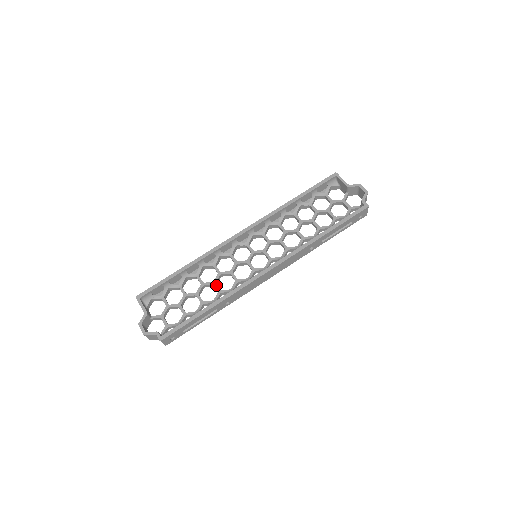
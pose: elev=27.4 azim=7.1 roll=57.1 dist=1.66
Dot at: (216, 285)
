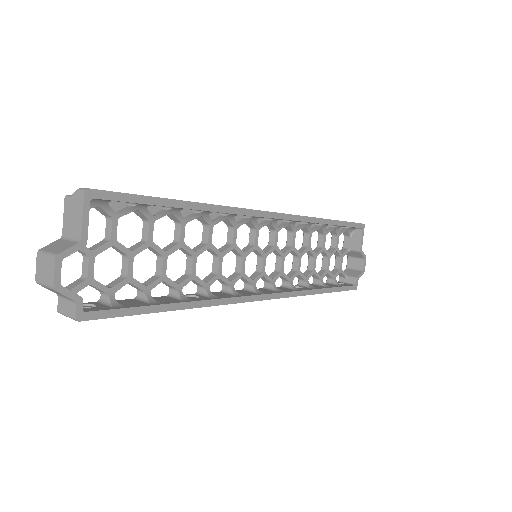
Dot at: (196, 261)
